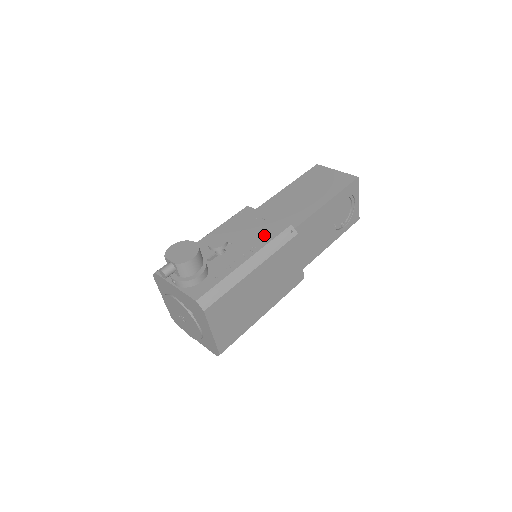
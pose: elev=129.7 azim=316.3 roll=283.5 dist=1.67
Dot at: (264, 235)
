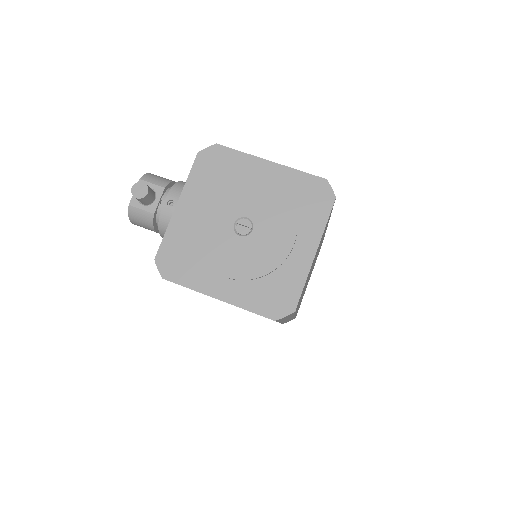
Dot at: occluded
